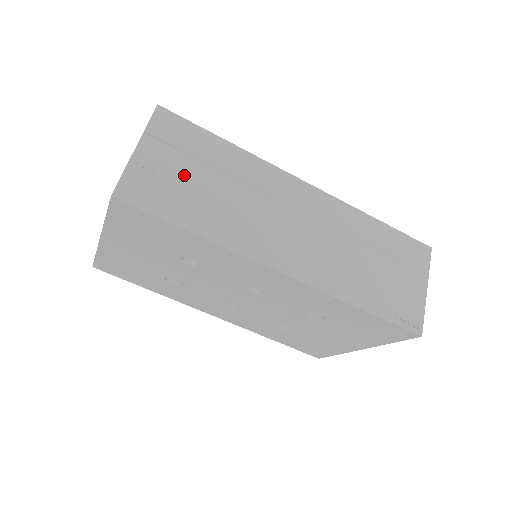
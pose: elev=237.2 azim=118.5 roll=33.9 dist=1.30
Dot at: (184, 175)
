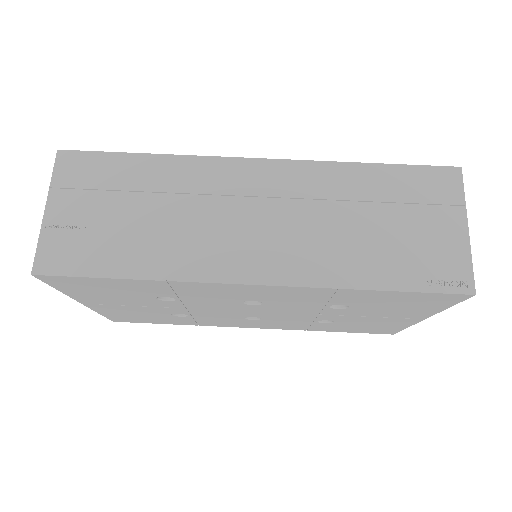
Dot at: (105, 216)
